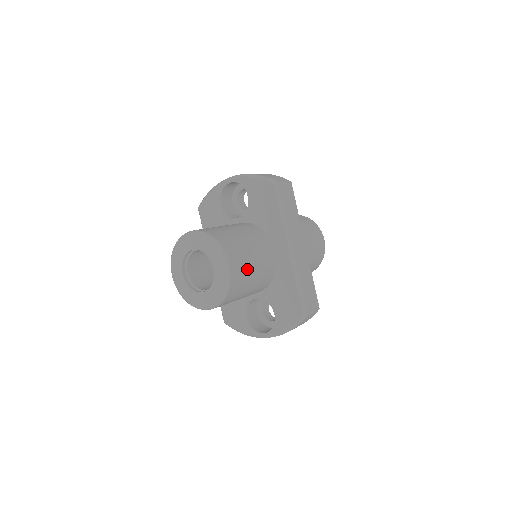
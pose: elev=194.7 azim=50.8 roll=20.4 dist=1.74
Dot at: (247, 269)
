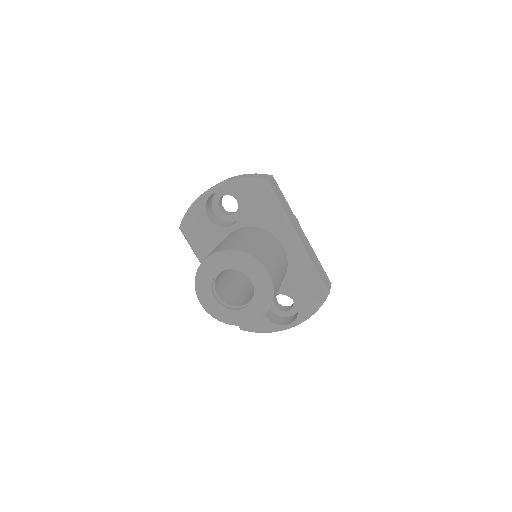
Dot at: (277, 271)
